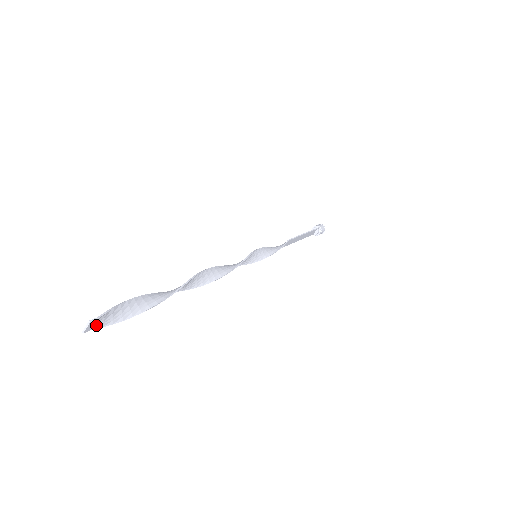
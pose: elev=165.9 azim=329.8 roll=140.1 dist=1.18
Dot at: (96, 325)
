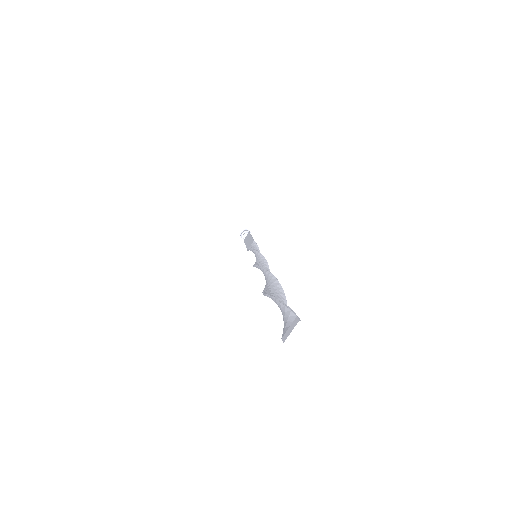
Dot at: (287, 331)
